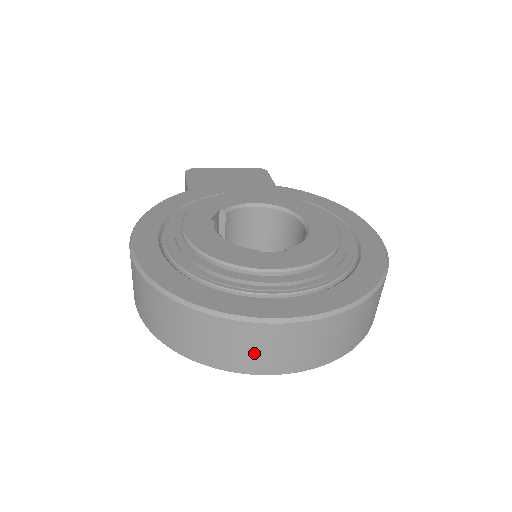
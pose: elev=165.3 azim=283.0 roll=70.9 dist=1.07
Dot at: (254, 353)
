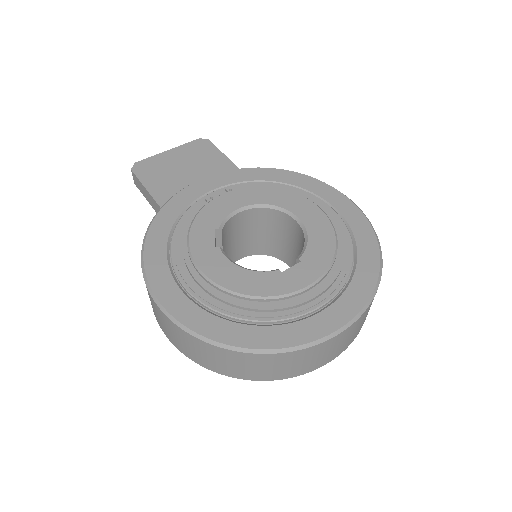
Dot at: (309, 362)
